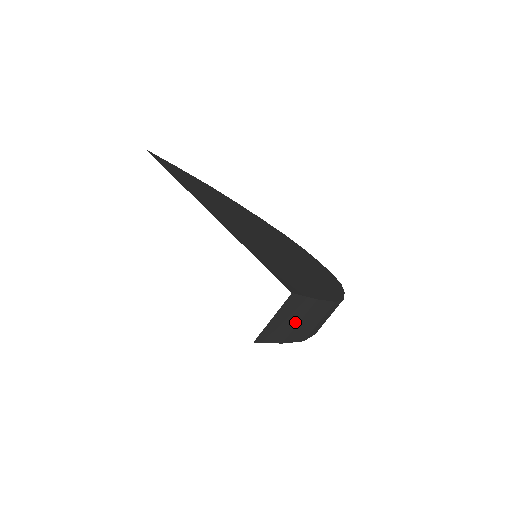
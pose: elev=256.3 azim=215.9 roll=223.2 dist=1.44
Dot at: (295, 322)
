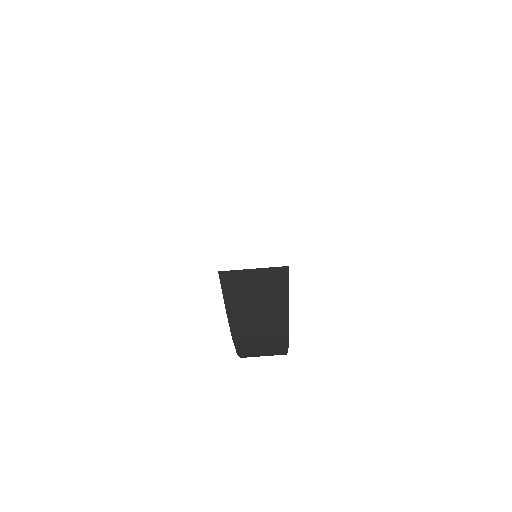
Dot at: (255, 303)
